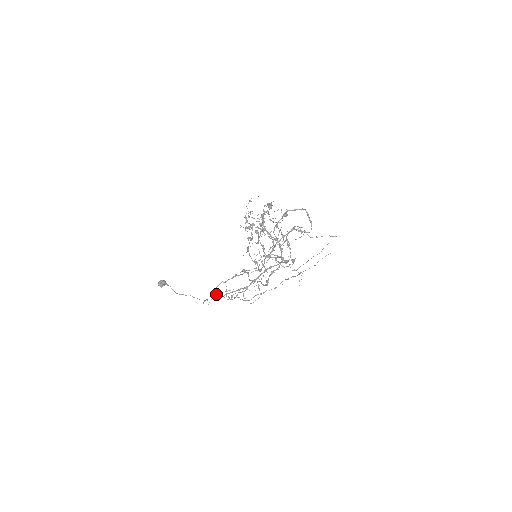
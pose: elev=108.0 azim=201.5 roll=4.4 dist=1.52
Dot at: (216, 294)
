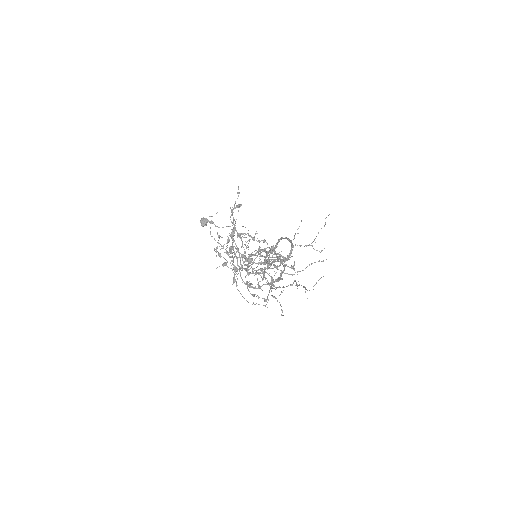
Dot at: occluded
